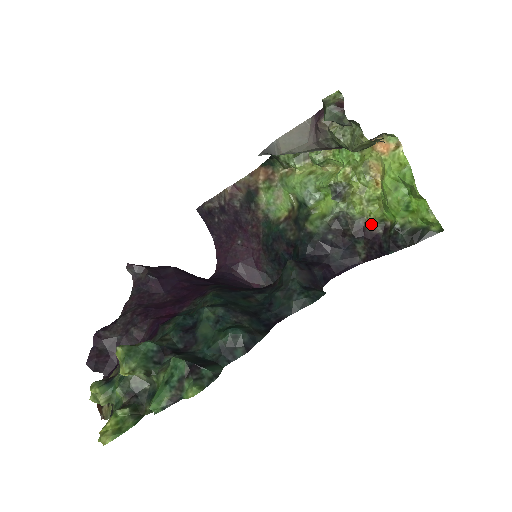
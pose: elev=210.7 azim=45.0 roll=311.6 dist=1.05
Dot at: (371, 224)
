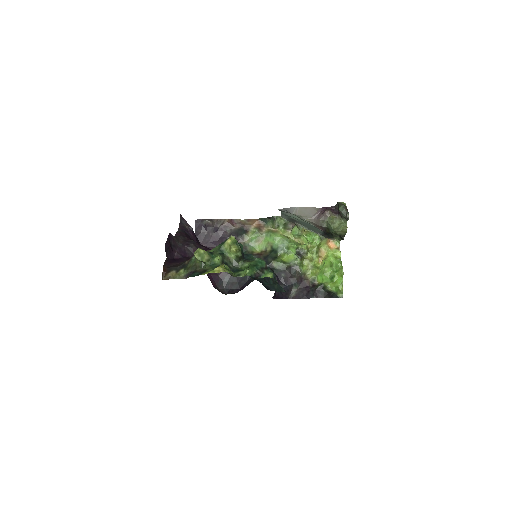
Dot at: (308, 279)
